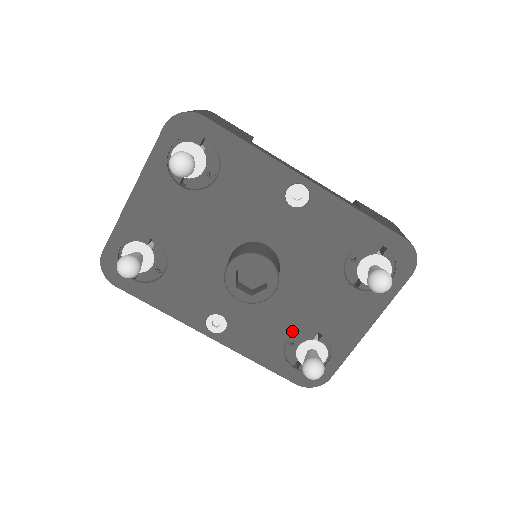
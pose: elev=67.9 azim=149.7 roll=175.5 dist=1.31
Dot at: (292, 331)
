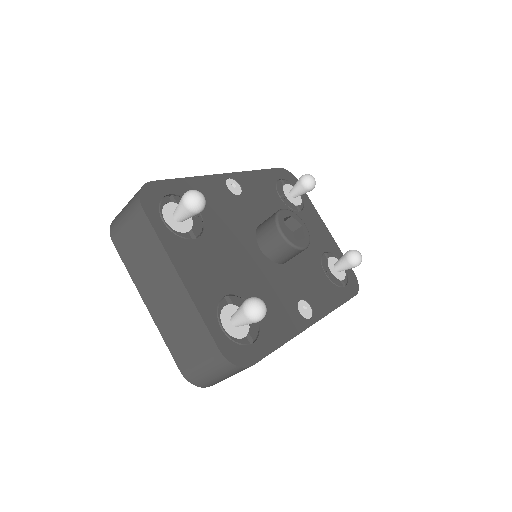
Dot at: (320, 266)
